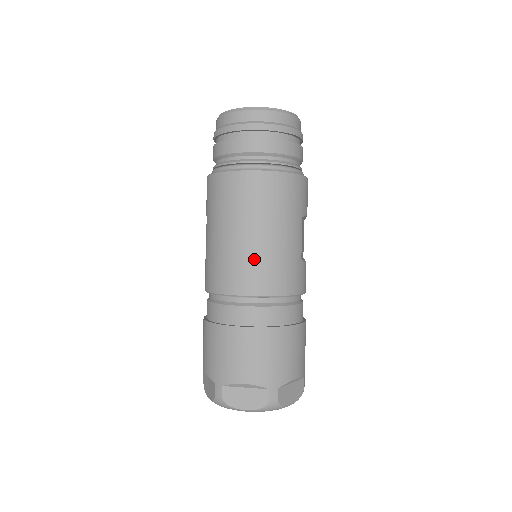
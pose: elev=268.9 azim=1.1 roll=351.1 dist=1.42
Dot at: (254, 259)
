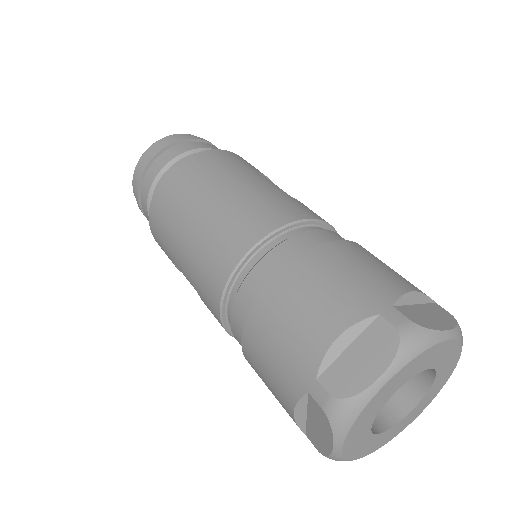
Dot at: (229, 216)
